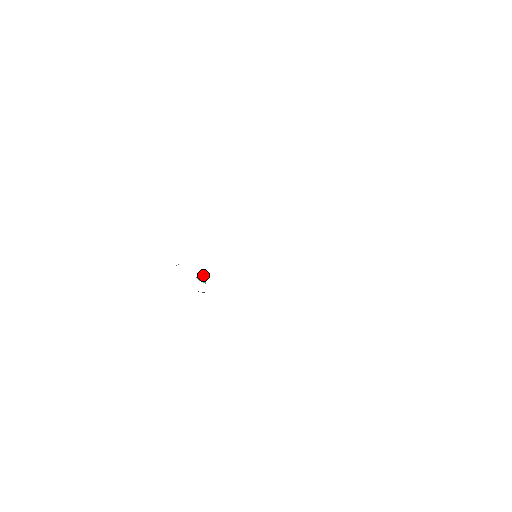
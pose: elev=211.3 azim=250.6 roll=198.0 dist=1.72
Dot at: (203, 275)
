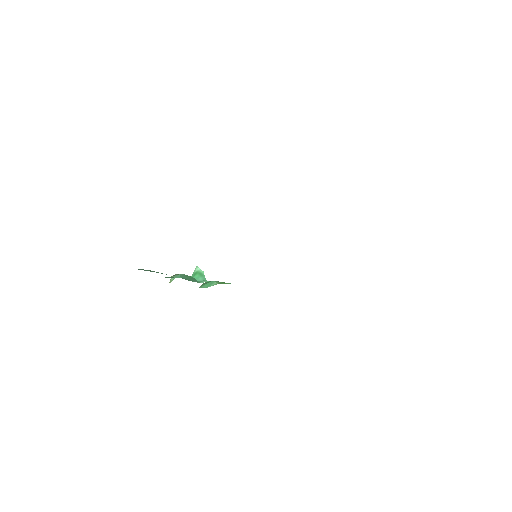
Dot at: (199, 268)
